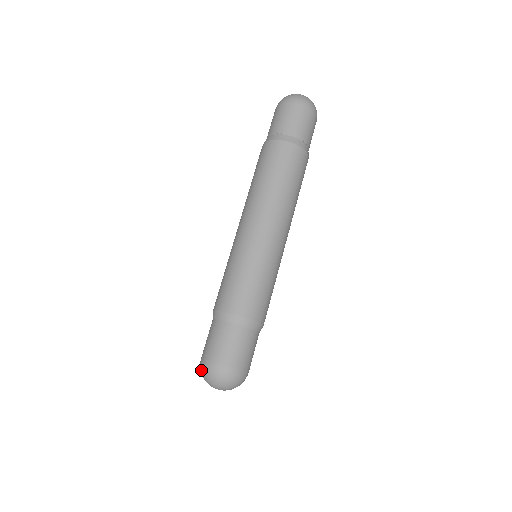
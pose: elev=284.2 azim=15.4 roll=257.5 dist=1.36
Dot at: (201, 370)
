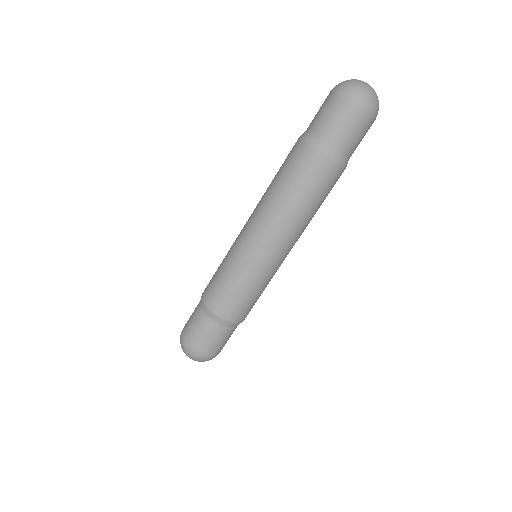
Dot at: (180, 340)
